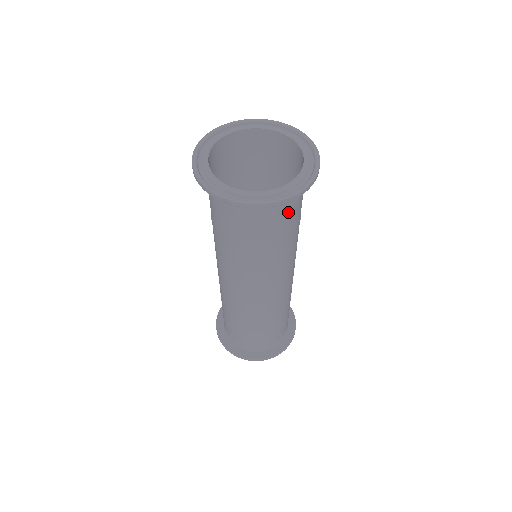
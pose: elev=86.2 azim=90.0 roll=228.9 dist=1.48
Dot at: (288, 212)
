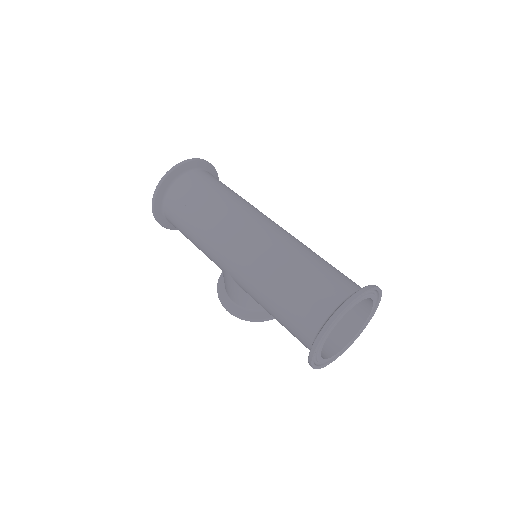
Dot at: (213, 178)
